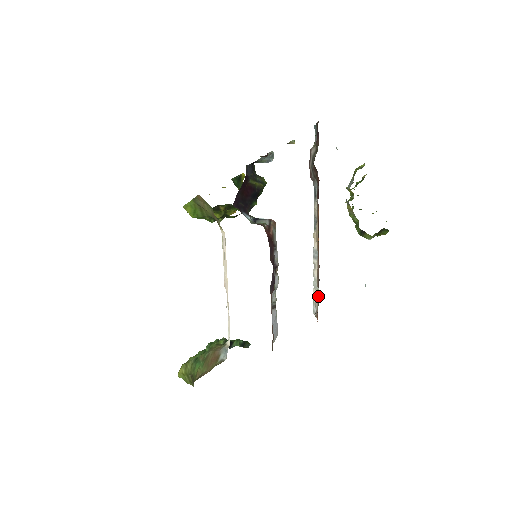
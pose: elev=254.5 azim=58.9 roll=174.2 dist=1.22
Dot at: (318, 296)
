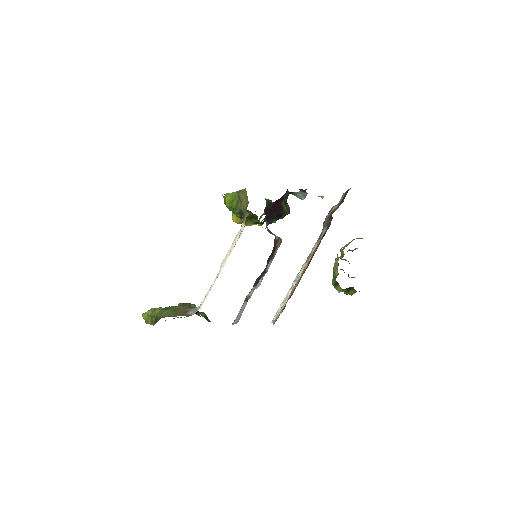
Dot at: occluded
